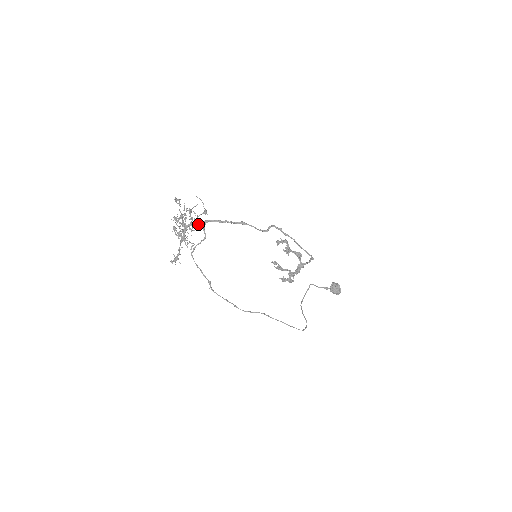
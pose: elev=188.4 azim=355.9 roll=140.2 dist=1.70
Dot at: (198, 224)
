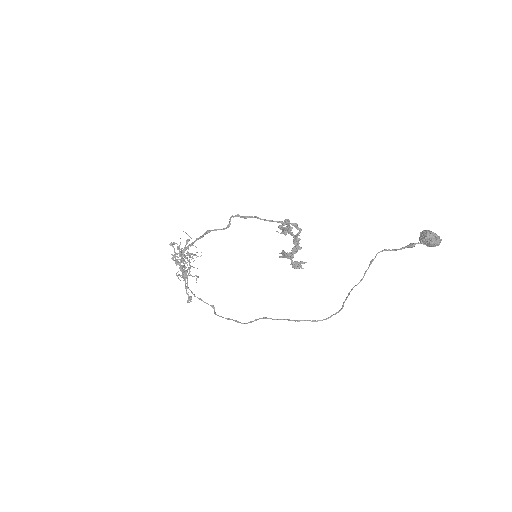
Dot at: occluded
